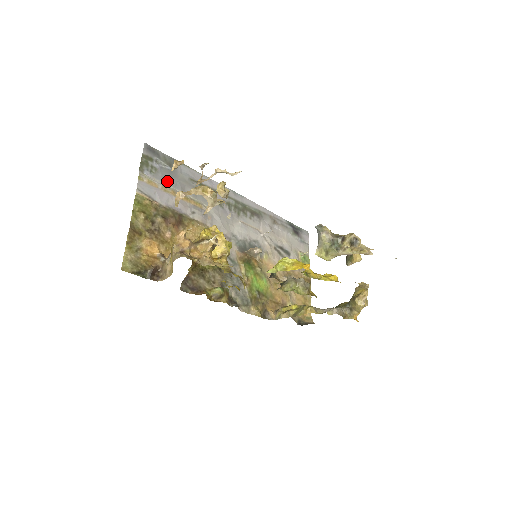
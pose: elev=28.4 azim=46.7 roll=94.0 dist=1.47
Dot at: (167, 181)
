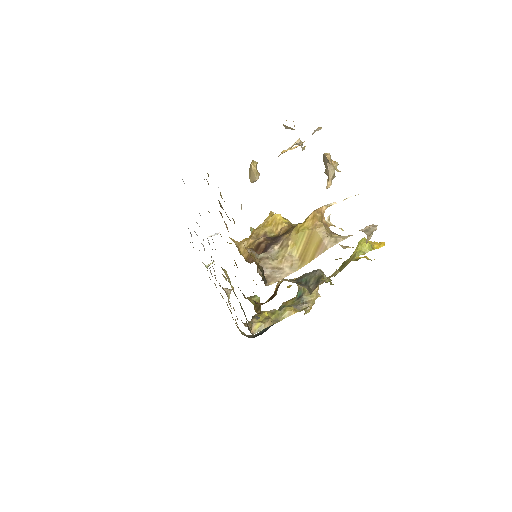
Dot at: occluded
